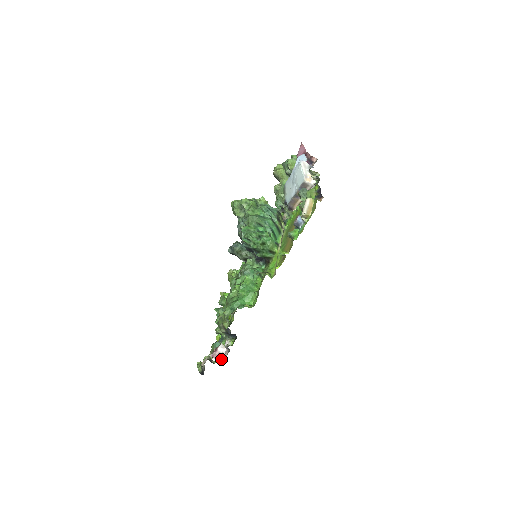
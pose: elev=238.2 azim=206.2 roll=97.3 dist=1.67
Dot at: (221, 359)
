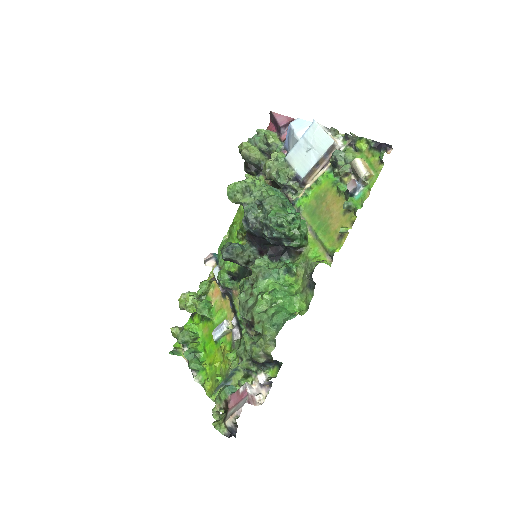
Dot at: (258, 402)
